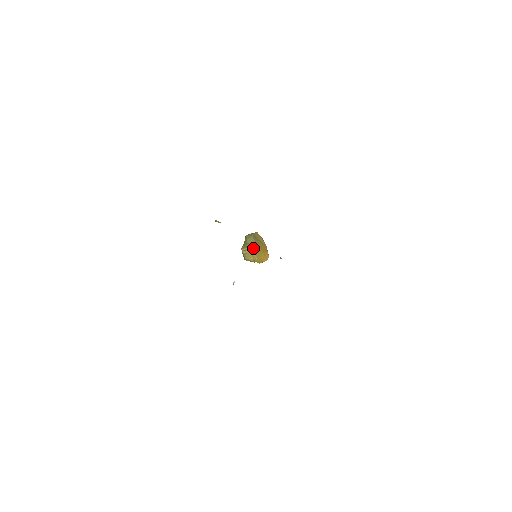
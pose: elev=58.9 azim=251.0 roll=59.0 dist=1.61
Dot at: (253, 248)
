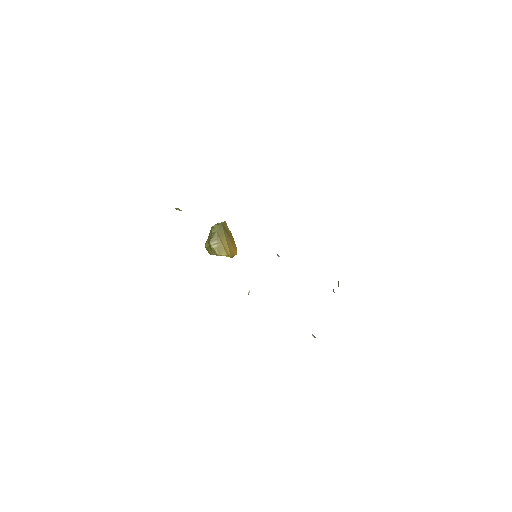
Dot at: (224, 241)
